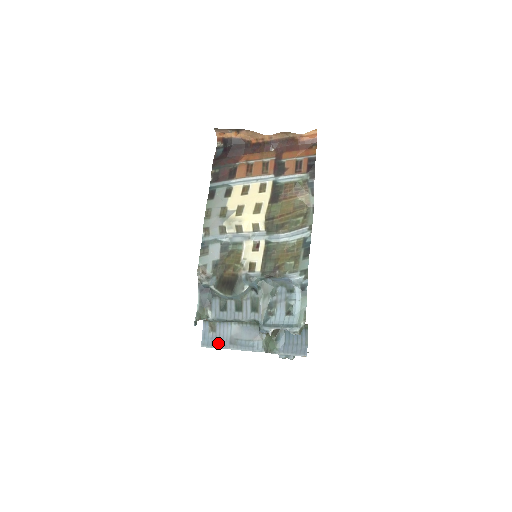
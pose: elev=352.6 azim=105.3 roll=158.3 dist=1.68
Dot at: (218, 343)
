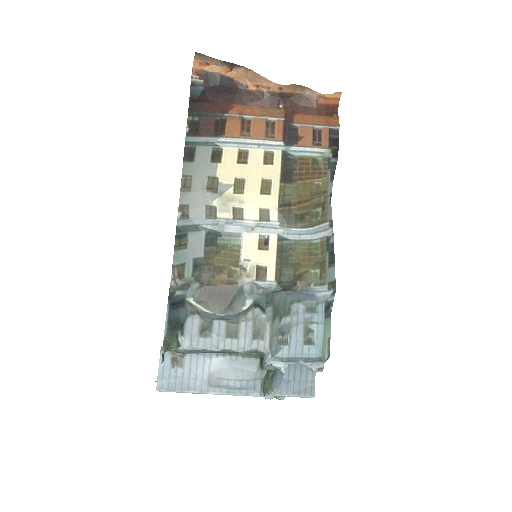
Dot at: (187, 385)
